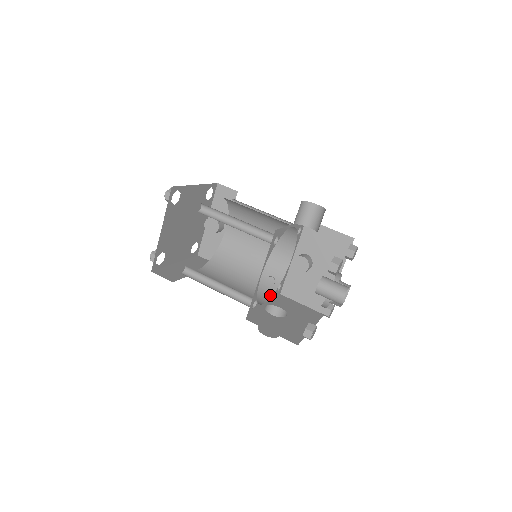
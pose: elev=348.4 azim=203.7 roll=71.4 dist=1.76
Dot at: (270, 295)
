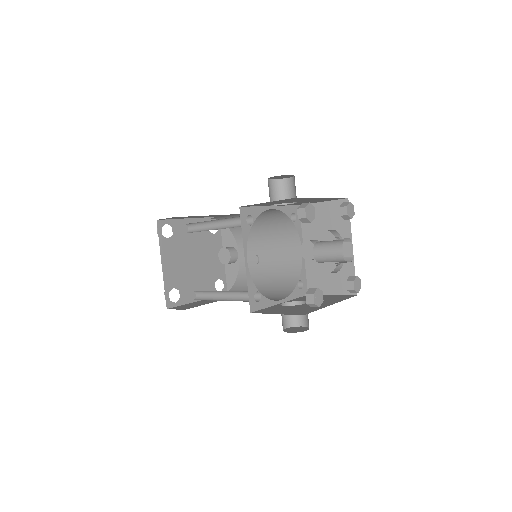
Dot at: (289, 293)
